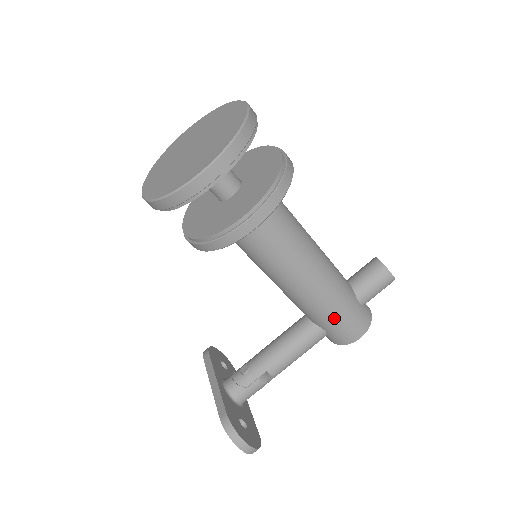
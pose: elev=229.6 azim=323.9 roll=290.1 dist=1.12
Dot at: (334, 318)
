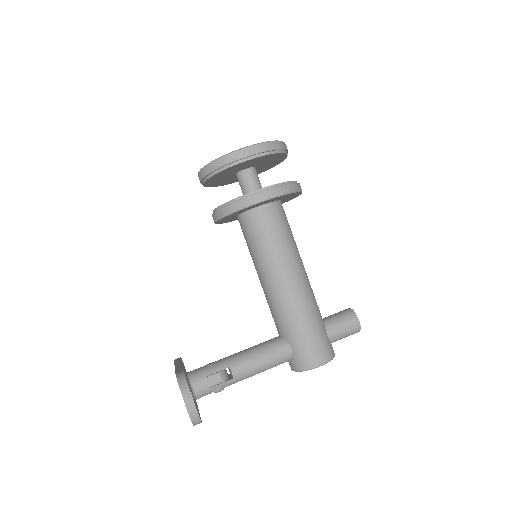
Dot at: (303, 330)
